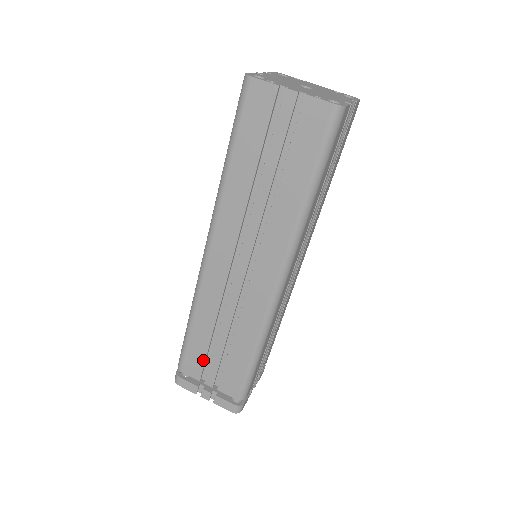
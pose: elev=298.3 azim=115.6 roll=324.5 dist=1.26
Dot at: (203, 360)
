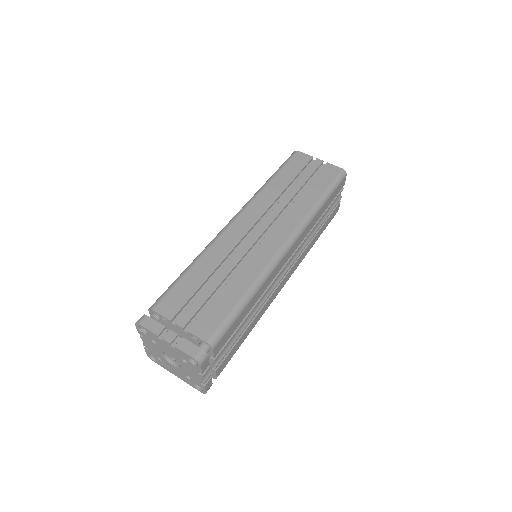
Dot at: (187, 299)
